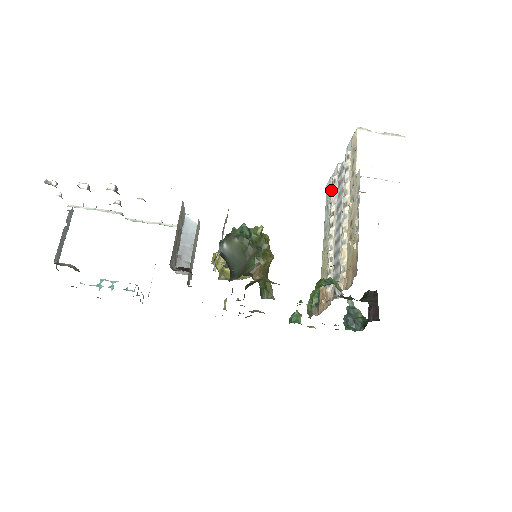
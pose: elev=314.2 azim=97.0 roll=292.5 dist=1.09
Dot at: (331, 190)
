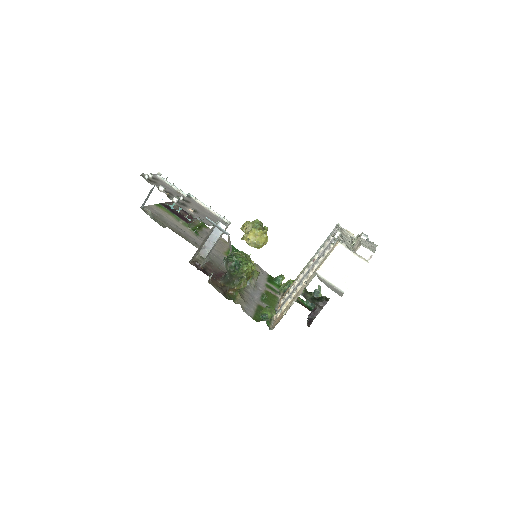
Dot at: (325, 242)
